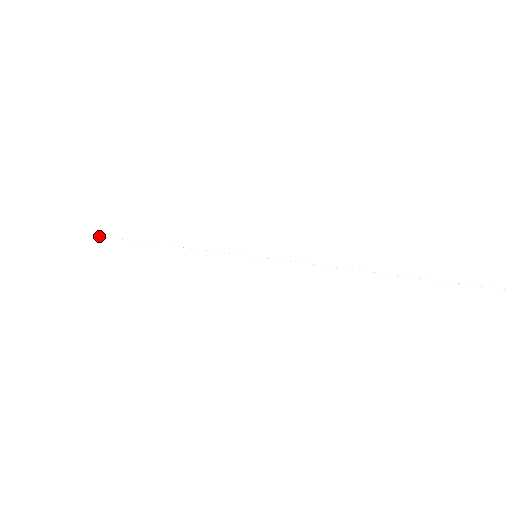
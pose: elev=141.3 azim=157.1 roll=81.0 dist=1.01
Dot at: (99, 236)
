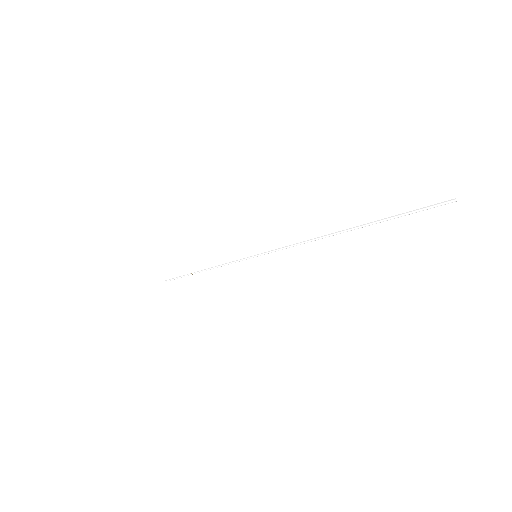
Dot at: occluded
